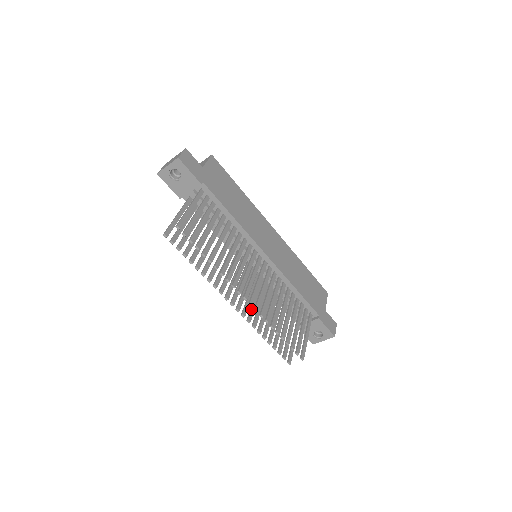
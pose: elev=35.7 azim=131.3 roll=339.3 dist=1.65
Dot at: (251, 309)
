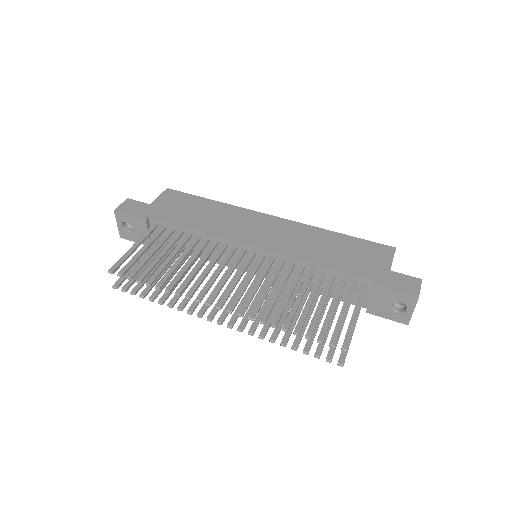
Dot at: (255, 318)
